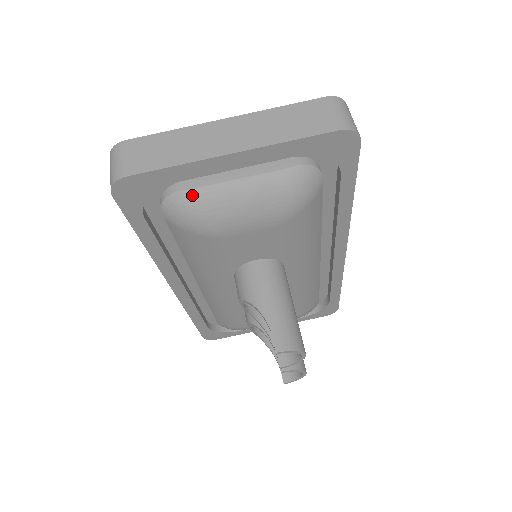
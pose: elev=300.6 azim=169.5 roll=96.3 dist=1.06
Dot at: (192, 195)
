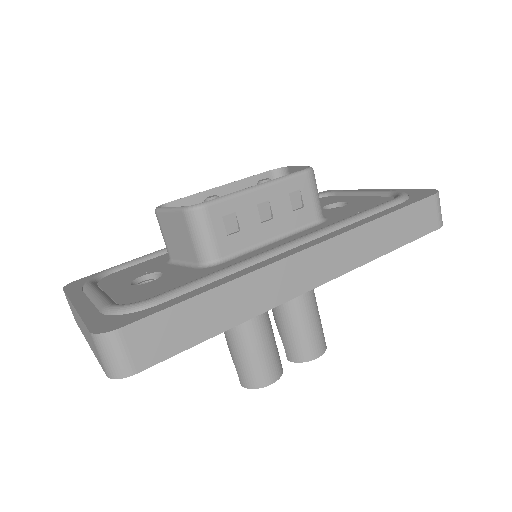
Dot at: occluded
